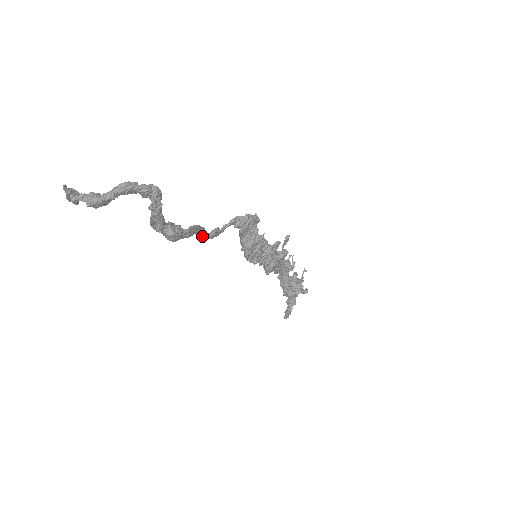
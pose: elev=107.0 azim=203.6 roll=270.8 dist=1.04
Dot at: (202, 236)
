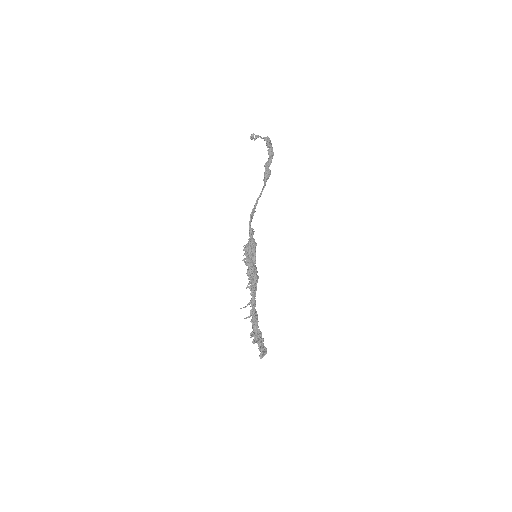
Dot at: occluded
